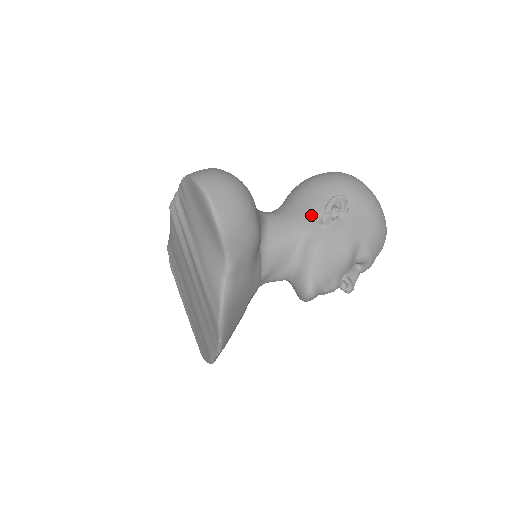
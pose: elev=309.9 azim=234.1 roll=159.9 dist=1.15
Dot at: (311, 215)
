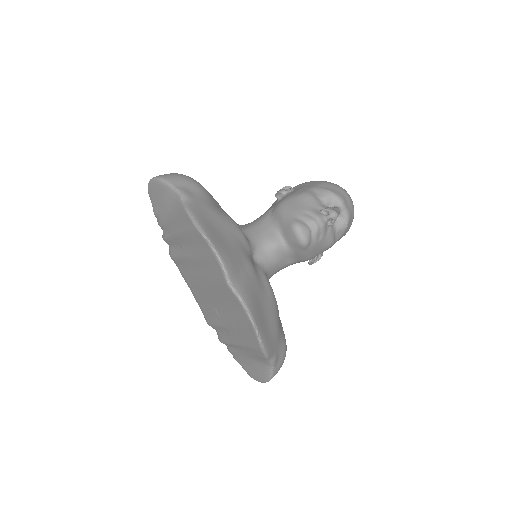
Dot at: occluded
